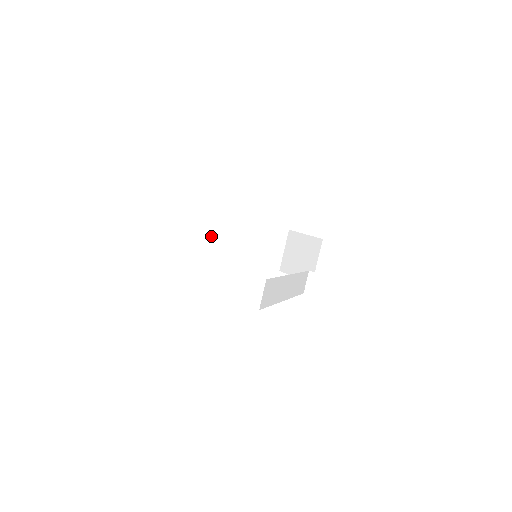
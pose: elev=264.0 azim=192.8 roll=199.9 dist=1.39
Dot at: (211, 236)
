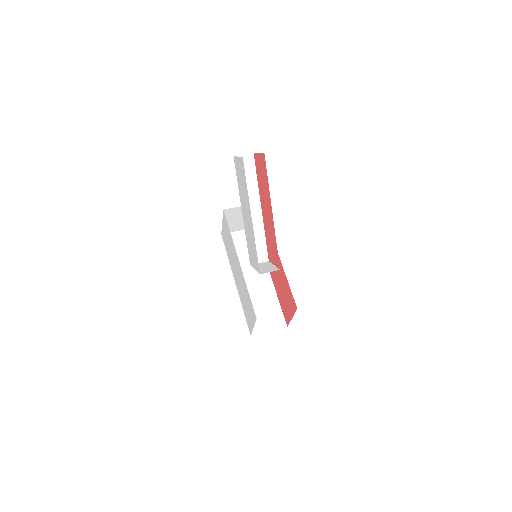
Dot at: (250, 266)
